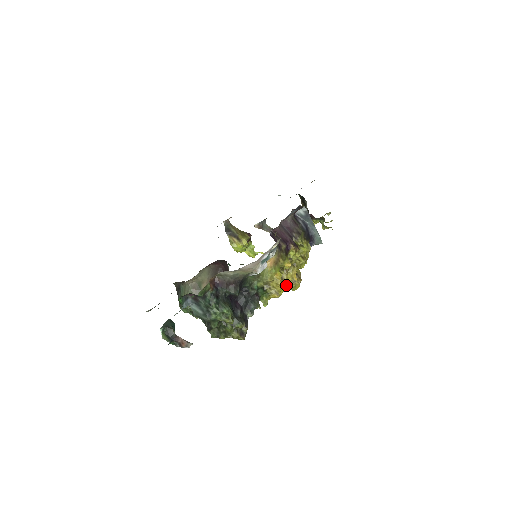
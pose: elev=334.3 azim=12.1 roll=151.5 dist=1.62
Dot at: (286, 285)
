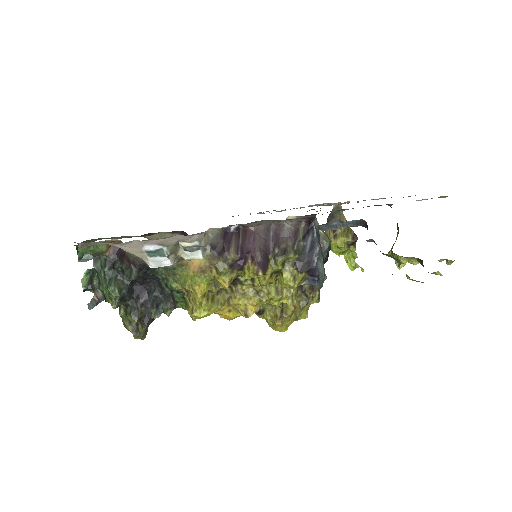
Dot at: (237, 312)
